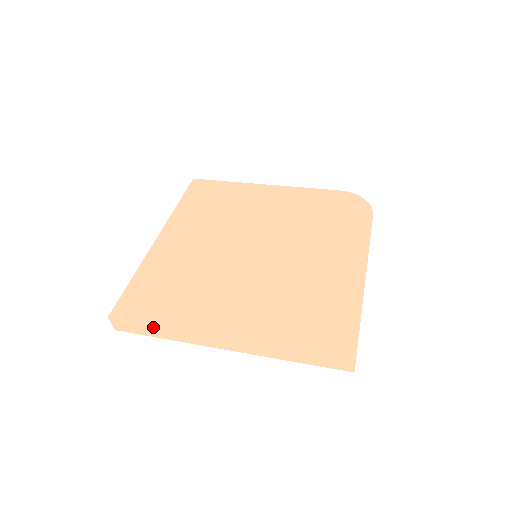
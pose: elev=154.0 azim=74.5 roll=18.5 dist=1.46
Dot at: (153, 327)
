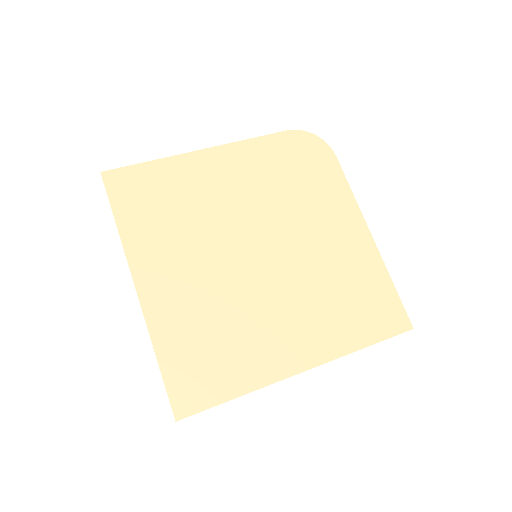
Dot at: occluded
